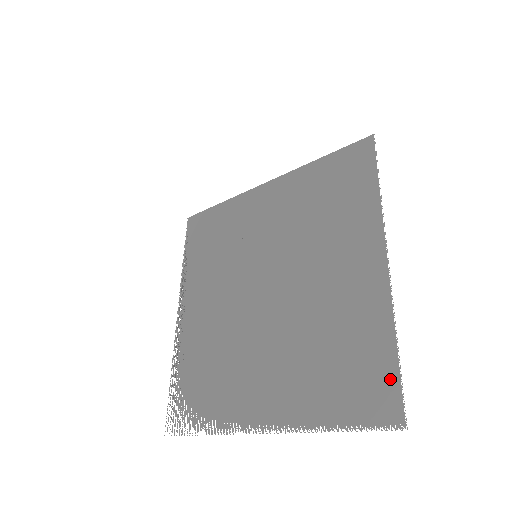
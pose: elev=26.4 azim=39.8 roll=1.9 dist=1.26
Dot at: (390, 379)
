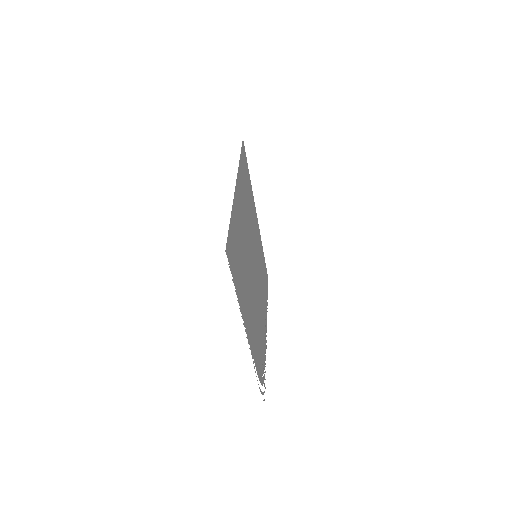
Dot at: (229, 235)
